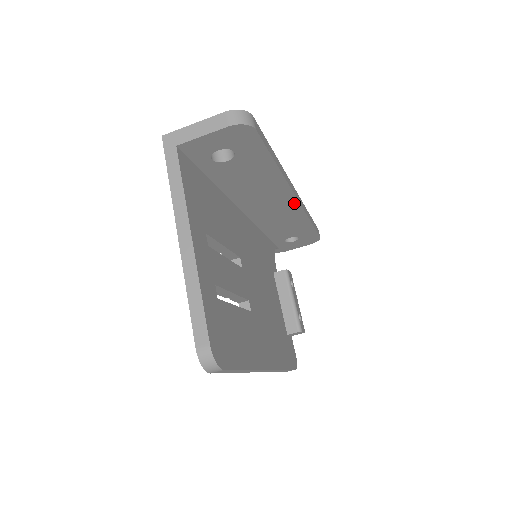
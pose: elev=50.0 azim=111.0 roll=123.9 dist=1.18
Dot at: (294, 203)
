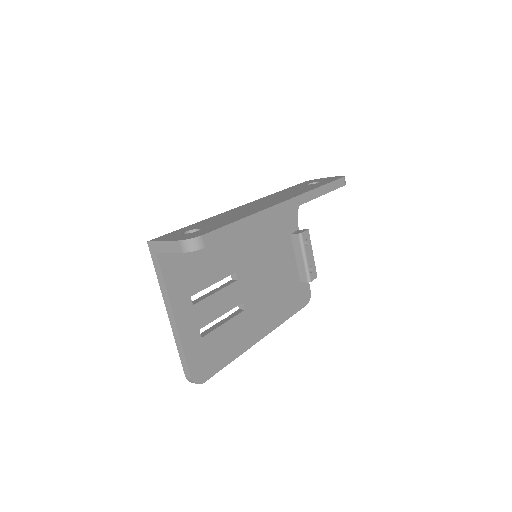
Dot at: occluded
